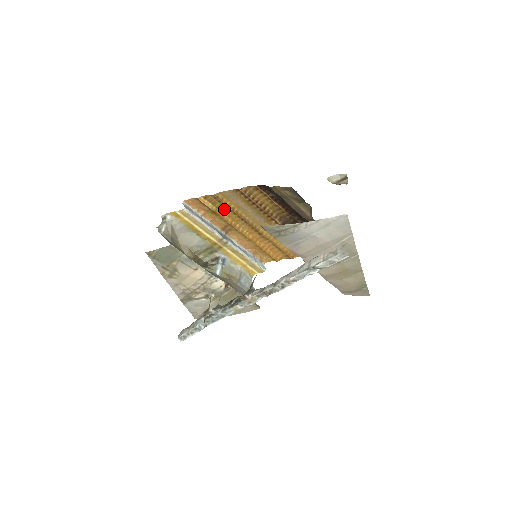
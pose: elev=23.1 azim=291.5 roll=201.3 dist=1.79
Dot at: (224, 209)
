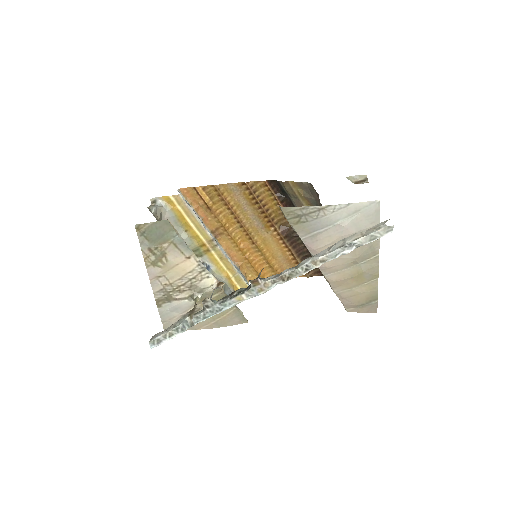
Dot at: (221, 206)
